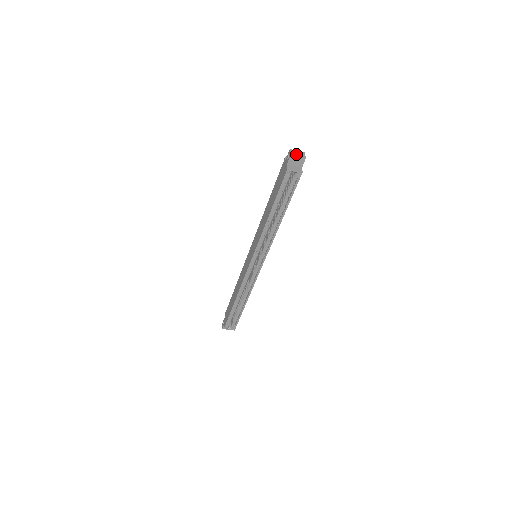
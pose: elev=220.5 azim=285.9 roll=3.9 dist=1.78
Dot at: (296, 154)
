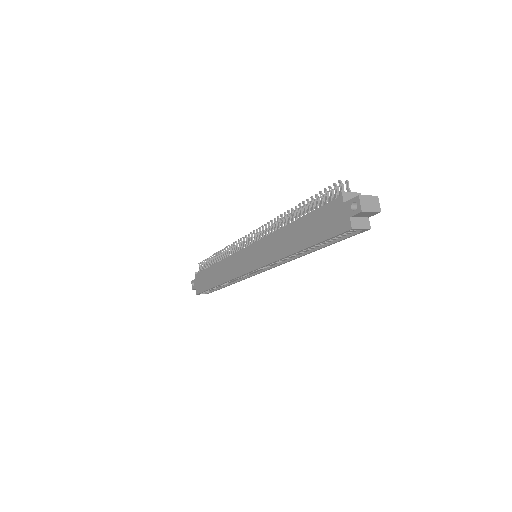
Dot at: (368, 206)
